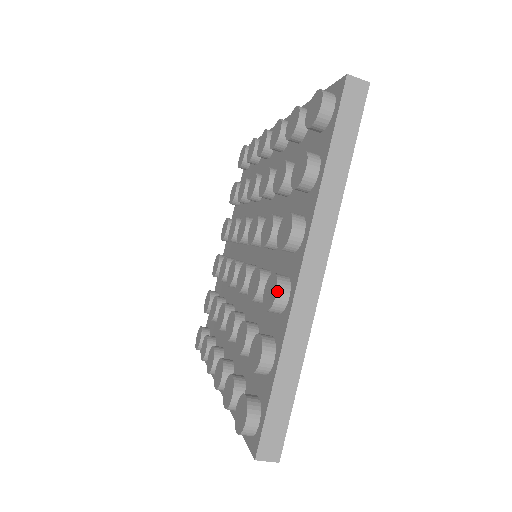
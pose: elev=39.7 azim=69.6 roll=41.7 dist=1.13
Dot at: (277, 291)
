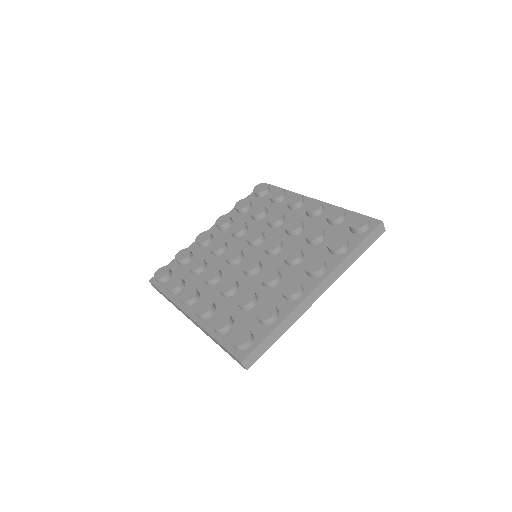
Dot at: (299, 290)
